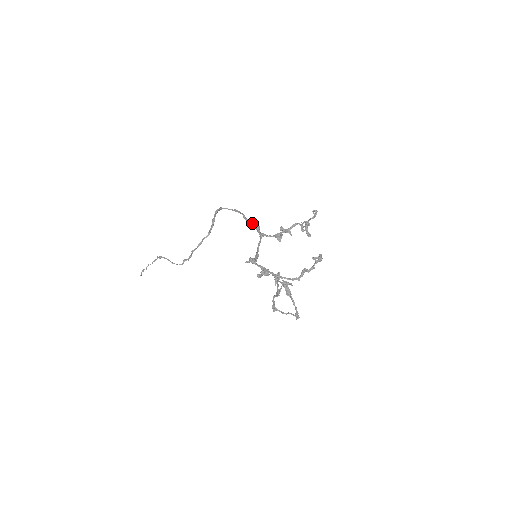
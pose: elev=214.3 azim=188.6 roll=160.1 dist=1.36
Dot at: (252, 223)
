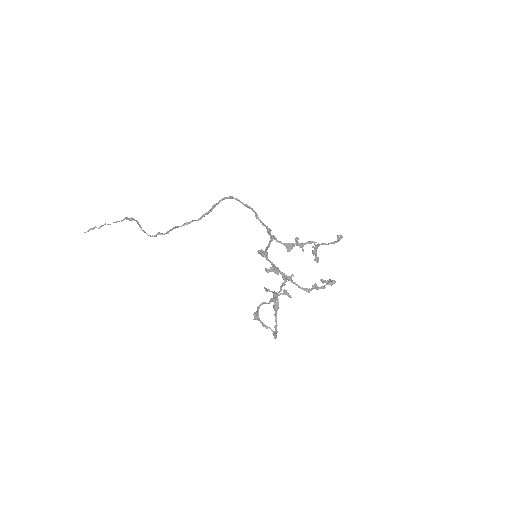
Dot at: occluded
